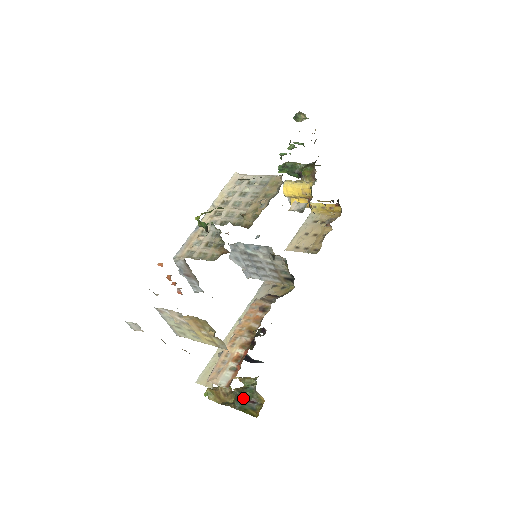
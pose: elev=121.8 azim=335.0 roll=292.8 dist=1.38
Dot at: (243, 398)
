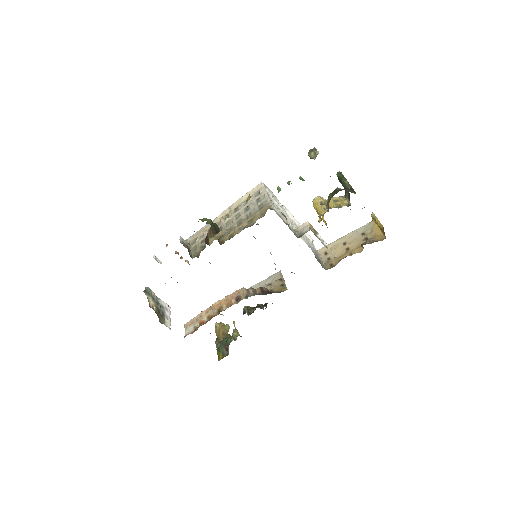
Dot at: (224, 343)
